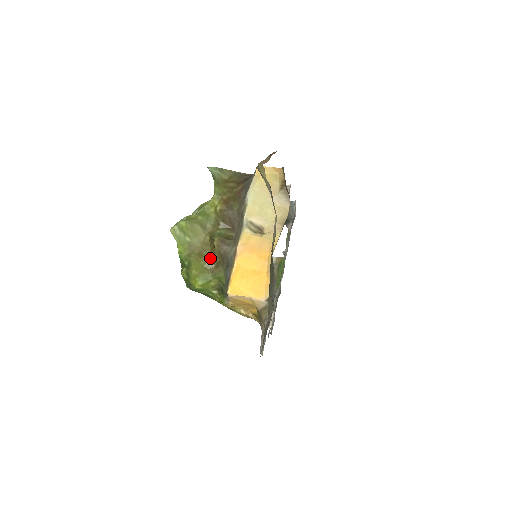
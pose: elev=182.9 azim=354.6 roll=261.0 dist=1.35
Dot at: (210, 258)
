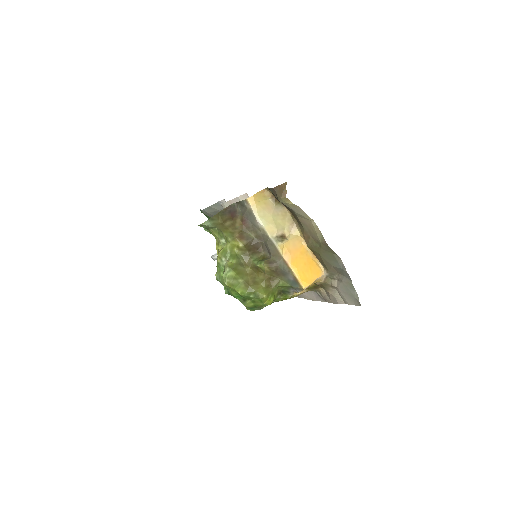
Dot at: (264, 280)
